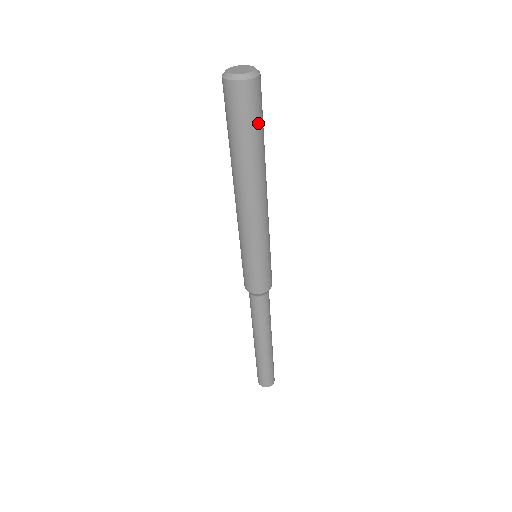
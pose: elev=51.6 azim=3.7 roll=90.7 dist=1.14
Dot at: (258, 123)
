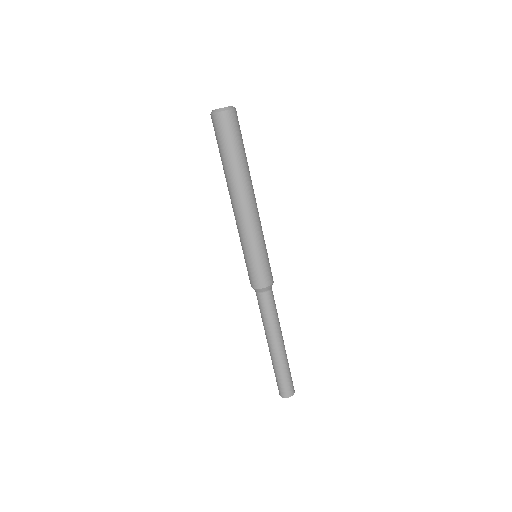
Dot at: (232, 143)
